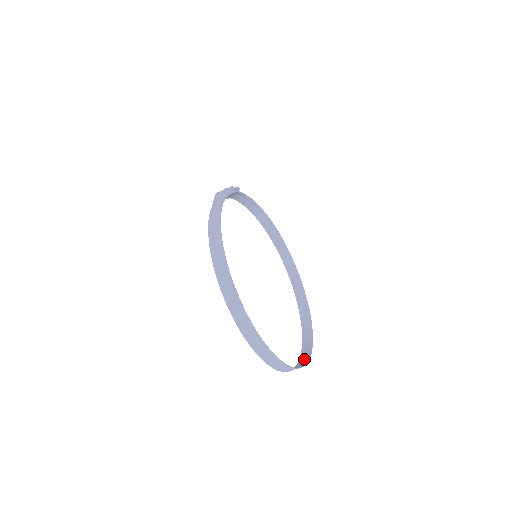
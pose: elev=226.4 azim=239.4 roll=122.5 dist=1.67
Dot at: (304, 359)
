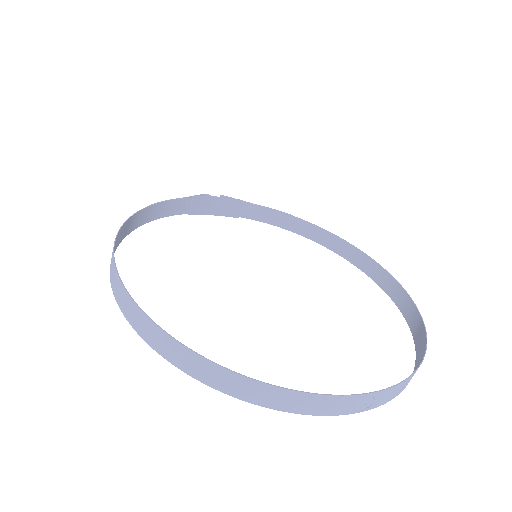
Dot at: (364, 401)
